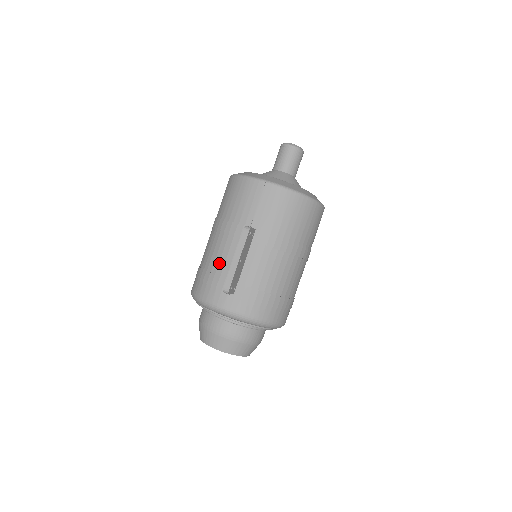
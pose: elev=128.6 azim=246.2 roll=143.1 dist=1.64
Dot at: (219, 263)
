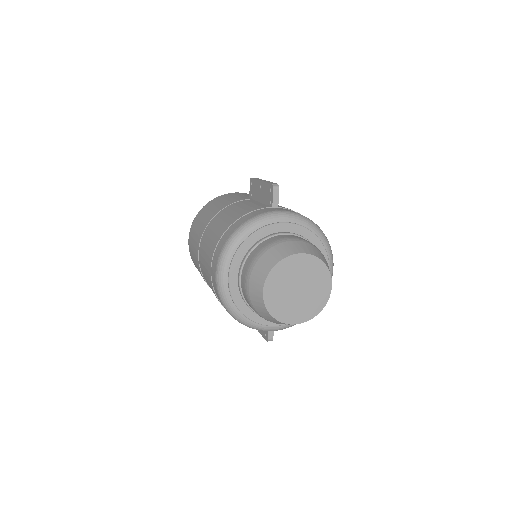
Dot at: (242, 208)
